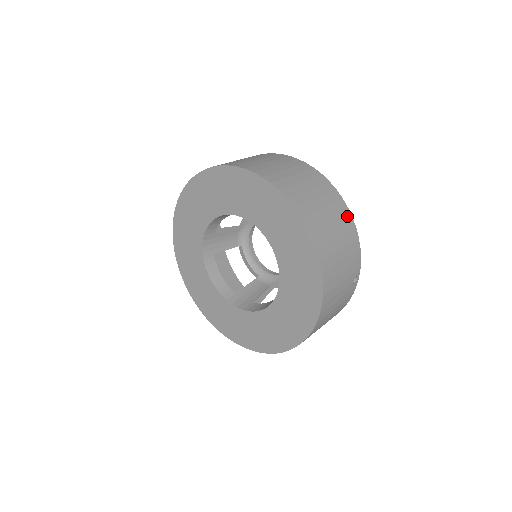
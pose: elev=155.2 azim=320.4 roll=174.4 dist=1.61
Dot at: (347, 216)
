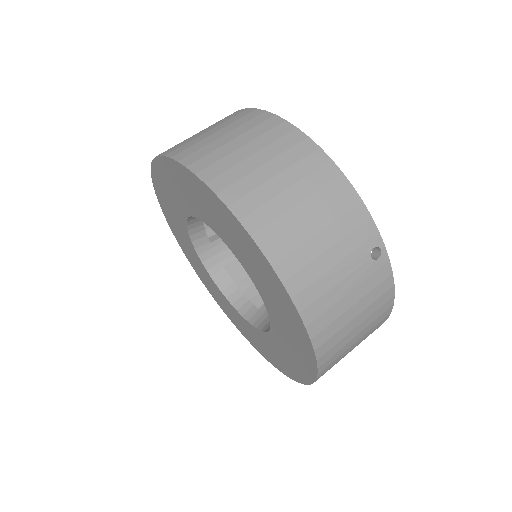
Dot at: (318, 161)
